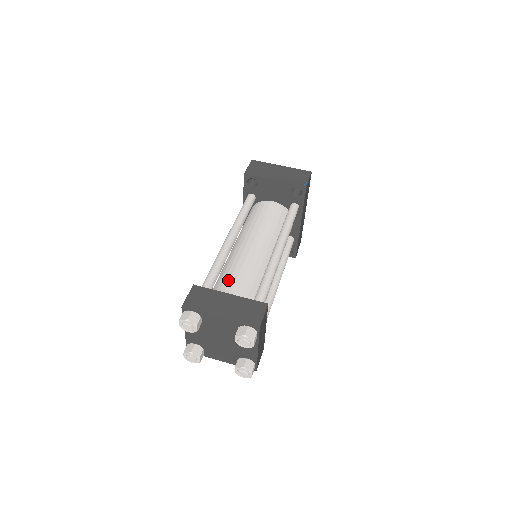
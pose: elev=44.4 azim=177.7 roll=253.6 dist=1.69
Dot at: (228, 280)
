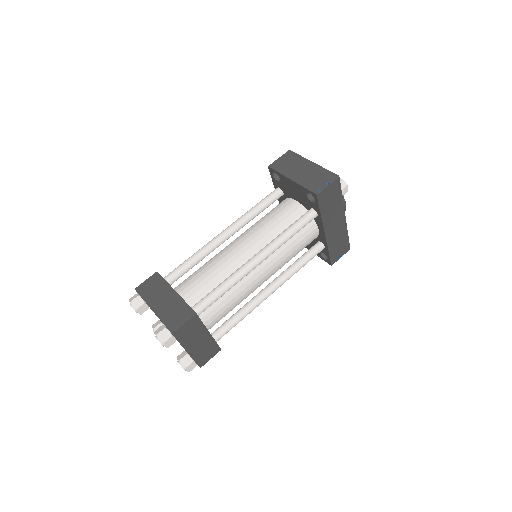
Dot at: (194, 275)
